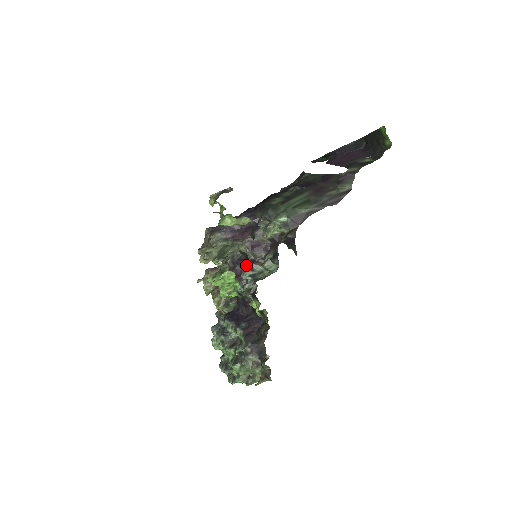
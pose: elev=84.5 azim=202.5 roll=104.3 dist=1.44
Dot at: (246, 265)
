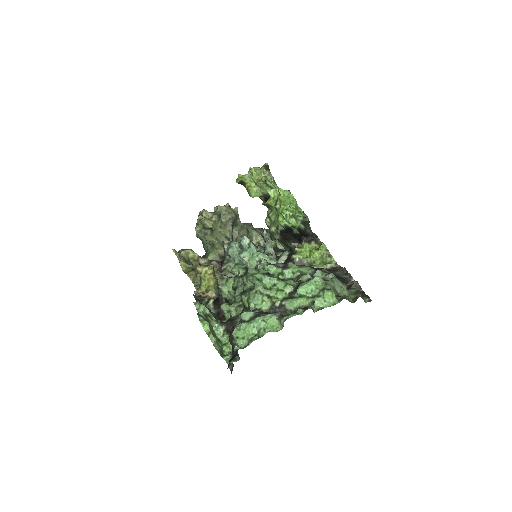
Dot at: (260, 246)
